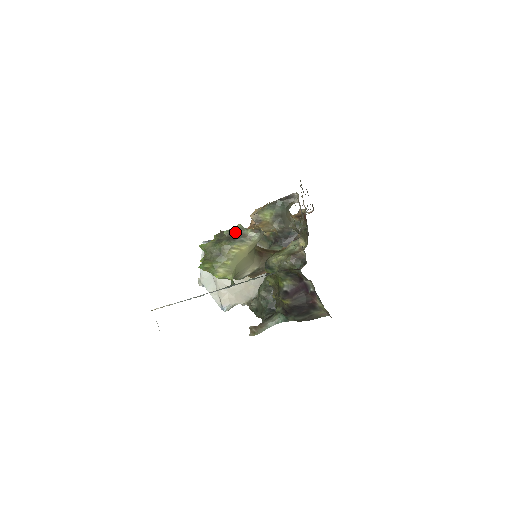
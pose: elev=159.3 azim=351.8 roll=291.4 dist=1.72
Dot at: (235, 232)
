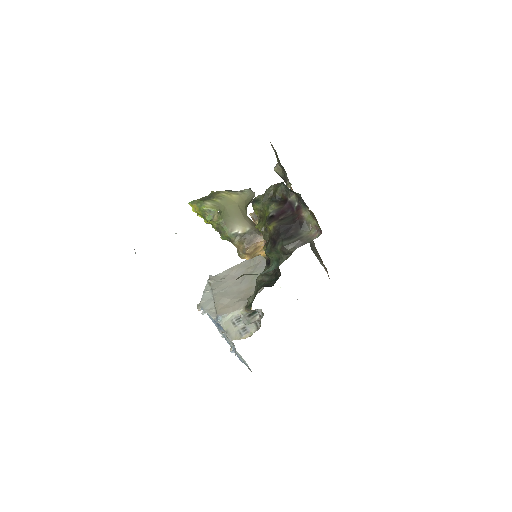
Dot at: occluded
